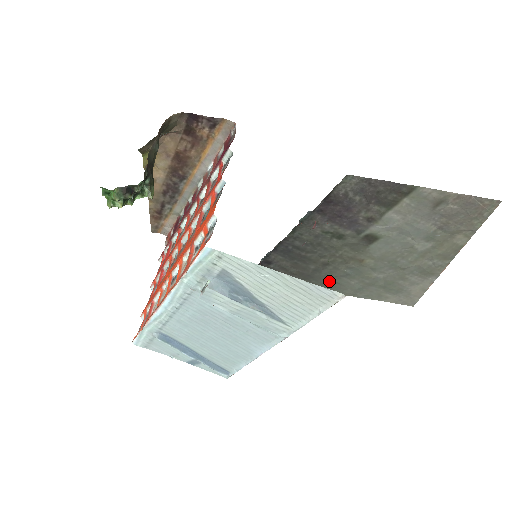
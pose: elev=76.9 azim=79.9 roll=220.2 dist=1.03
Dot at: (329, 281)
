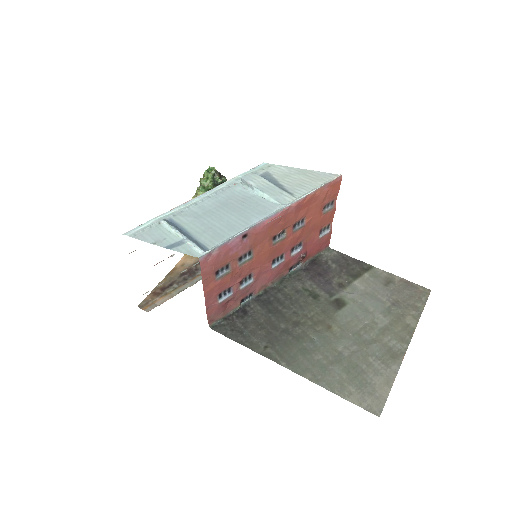
Dot at: (294, 349)
